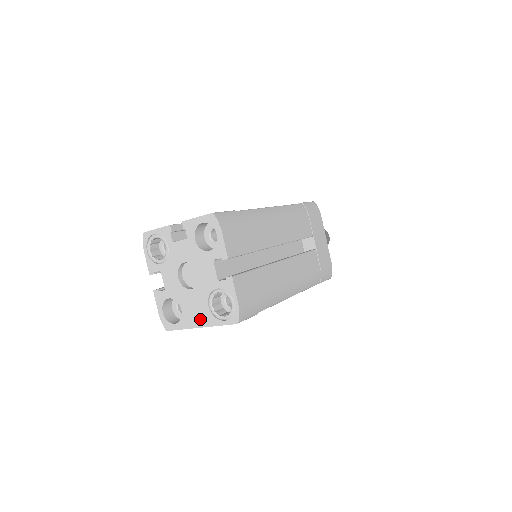
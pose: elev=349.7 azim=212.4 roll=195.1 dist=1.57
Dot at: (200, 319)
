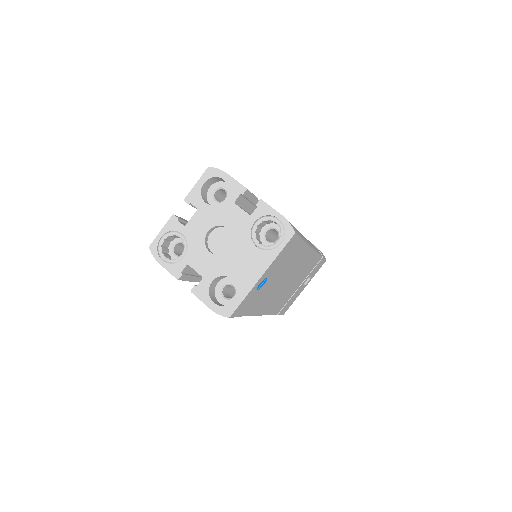
Dot at: (256, 267)
